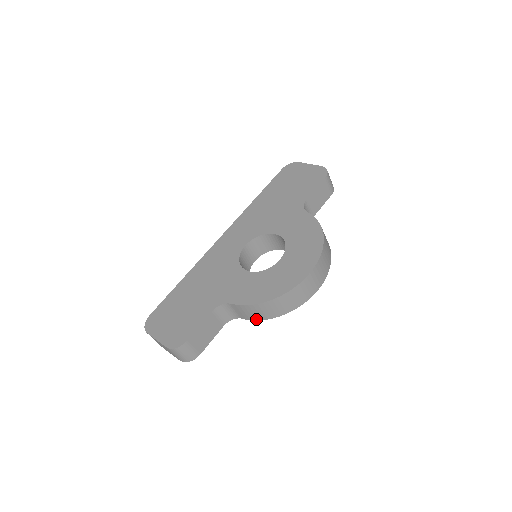
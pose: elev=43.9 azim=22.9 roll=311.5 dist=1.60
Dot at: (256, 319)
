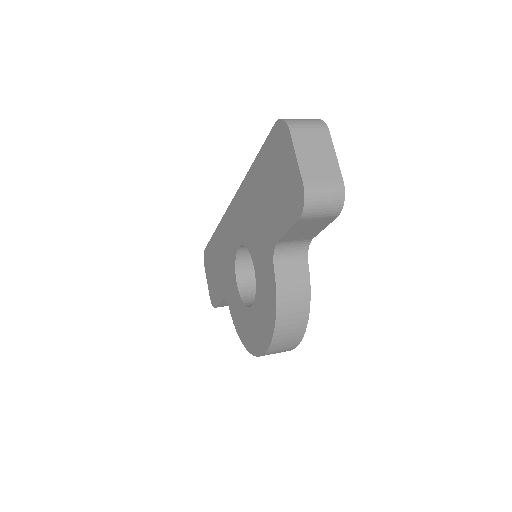
Dot at: occluded
